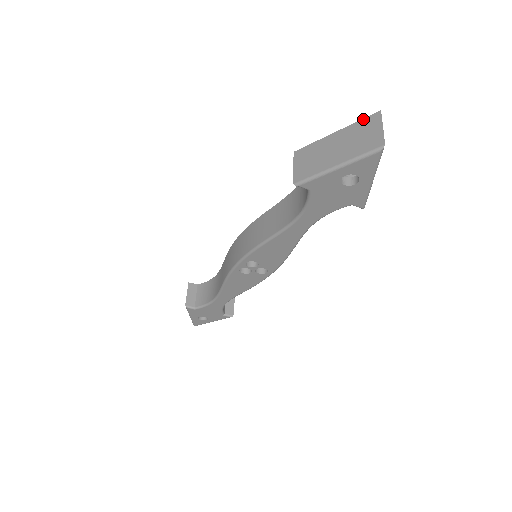
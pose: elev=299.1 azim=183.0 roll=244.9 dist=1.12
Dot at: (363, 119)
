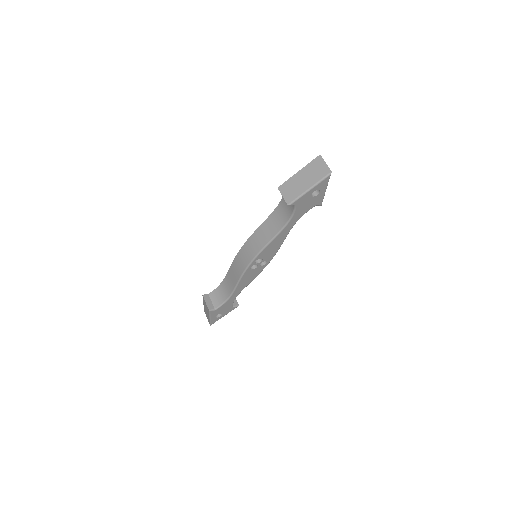
Dot at: (312, 161)
